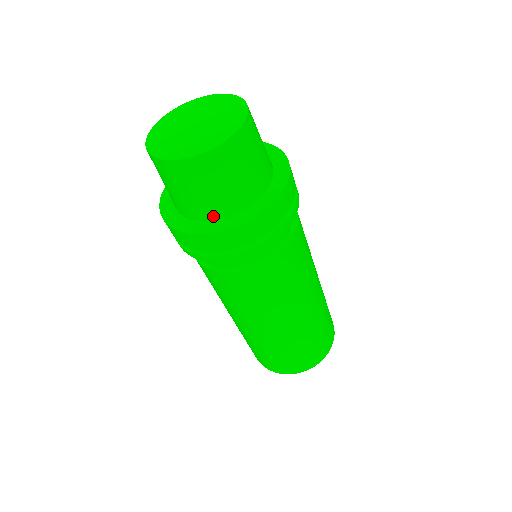
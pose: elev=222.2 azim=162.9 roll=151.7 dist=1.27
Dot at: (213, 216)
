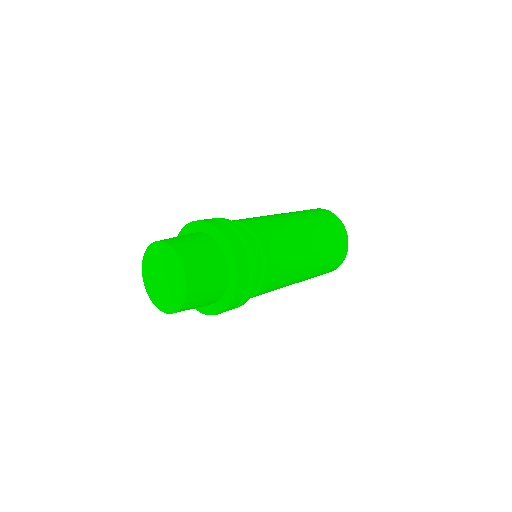
Dot at: (217, 300)
